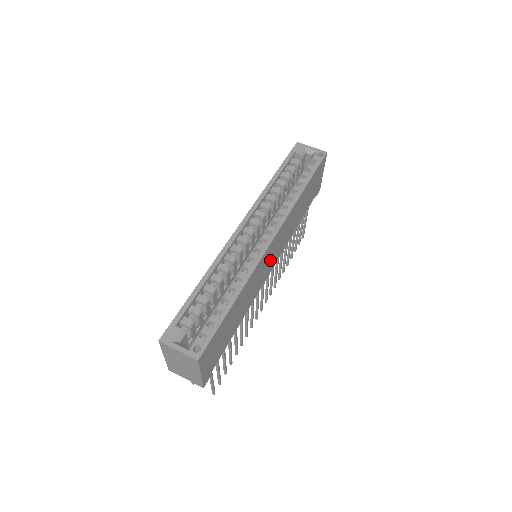
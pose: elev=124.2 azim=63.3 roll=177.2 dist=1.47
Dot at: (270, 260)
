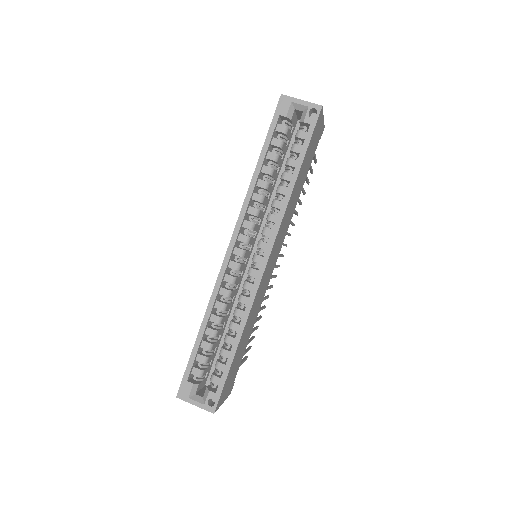
Dot at: (270, 267)
